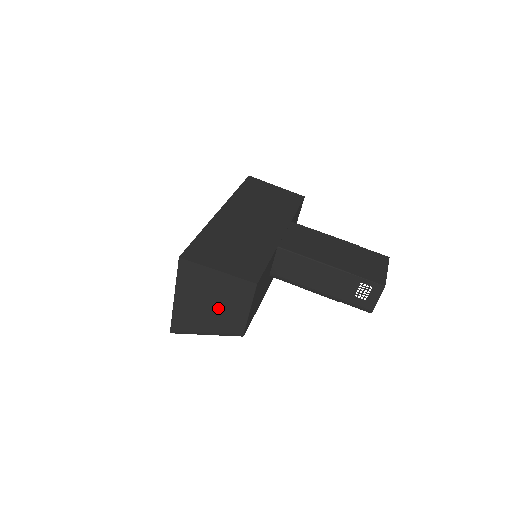
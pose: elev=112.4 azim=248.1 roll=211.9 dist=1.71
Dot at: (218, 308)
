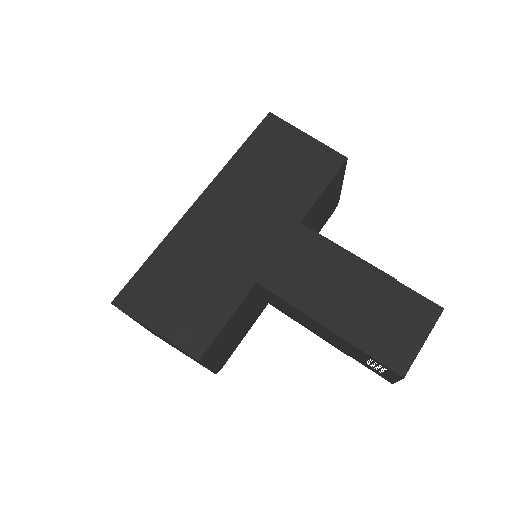
Dot at: (178, 349)
